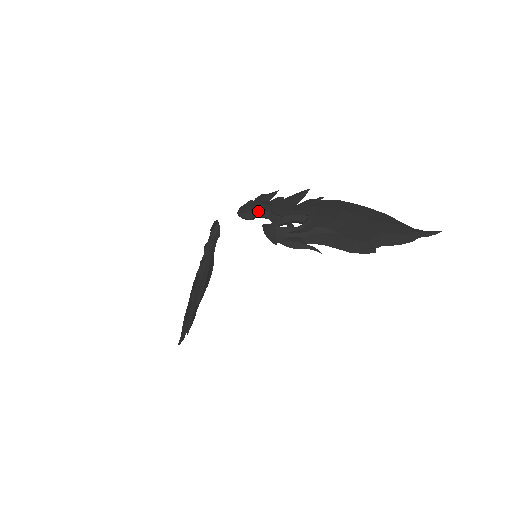
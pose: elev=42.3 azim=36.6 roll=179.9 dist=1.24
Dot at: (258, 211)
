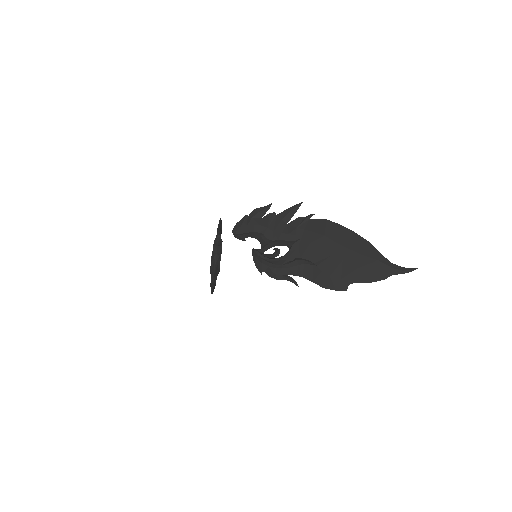
Dot at: (249, 234)
